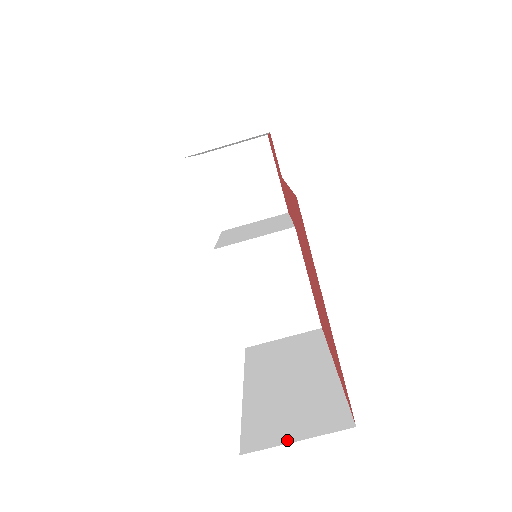
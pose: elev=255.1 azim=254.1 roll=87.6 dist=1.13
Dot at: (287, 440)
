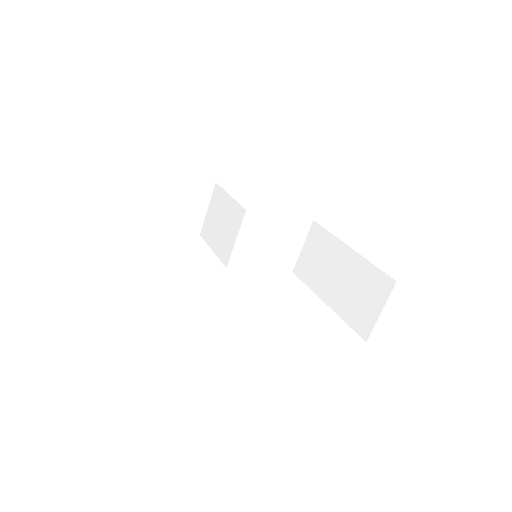
Dot at: (376, 316)
